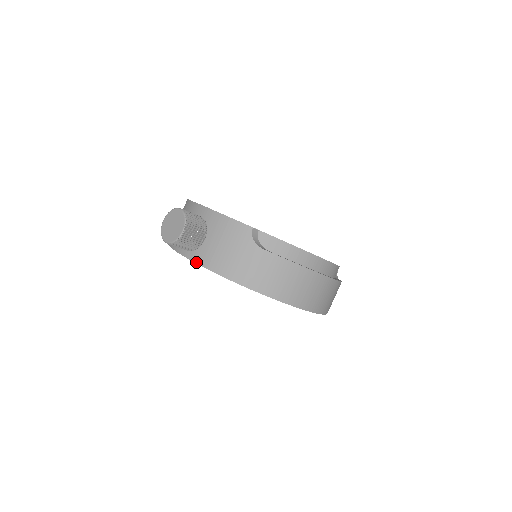
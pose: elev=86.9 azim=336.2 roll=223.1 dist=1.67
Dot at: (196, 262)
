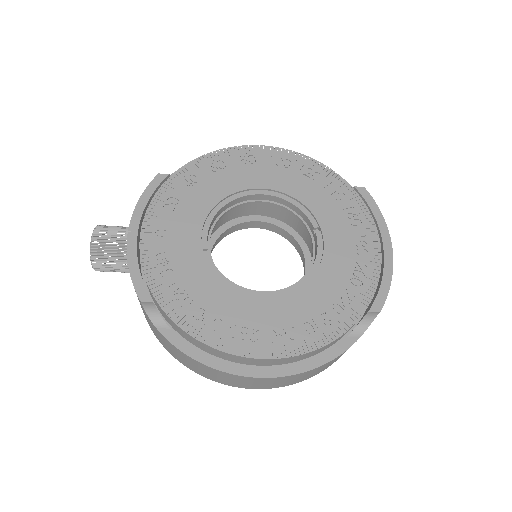
Dot at: occluded
